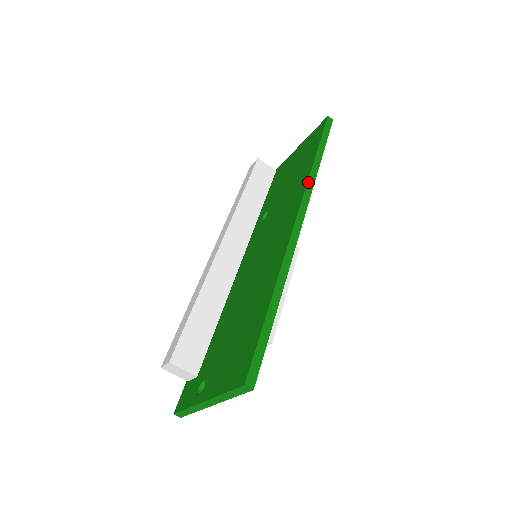
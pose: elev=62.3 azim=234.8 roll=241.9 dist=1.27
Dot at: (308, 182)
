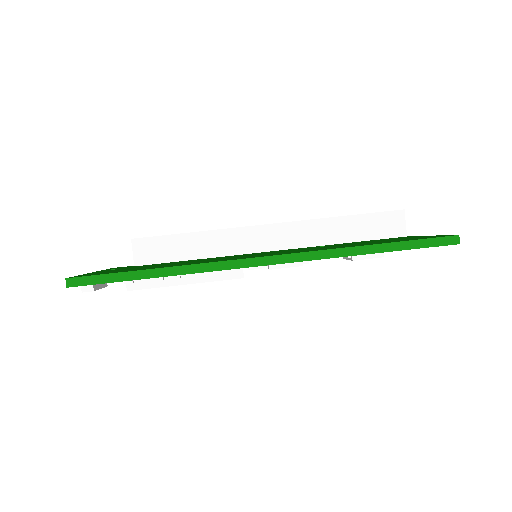
Dot at: (324, 250)
